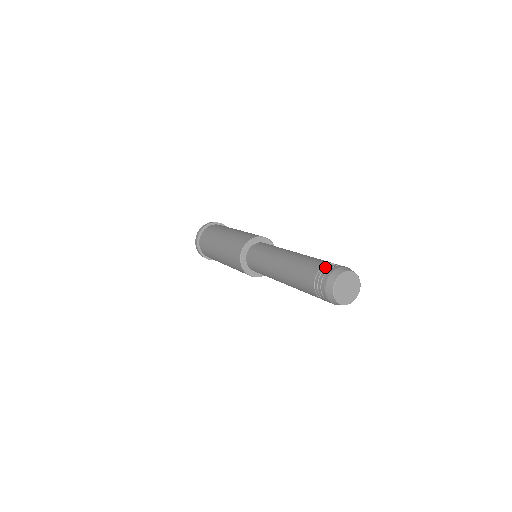
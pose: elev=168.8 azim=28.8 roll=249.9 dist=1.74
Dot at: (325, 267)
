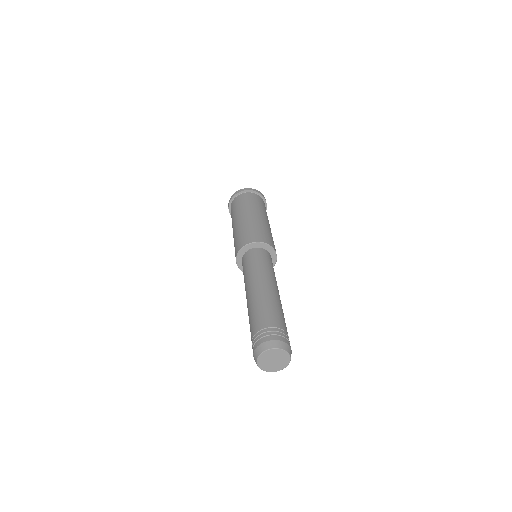
Dot at: (254, 339)
